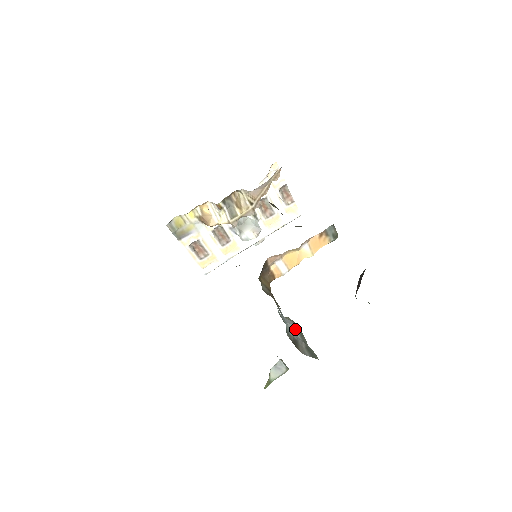
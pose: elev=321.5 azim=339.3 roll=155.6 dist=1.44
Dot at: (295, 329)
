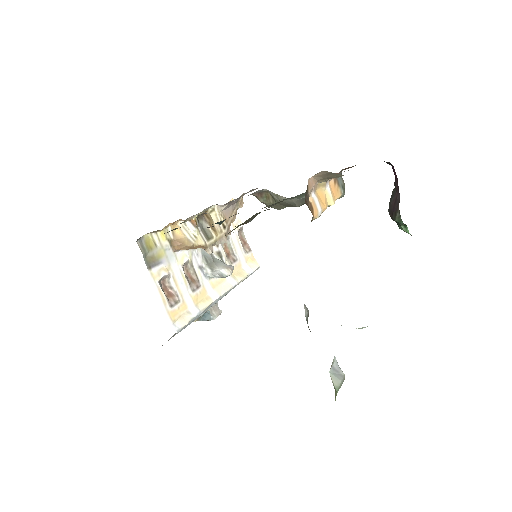
Dot at: occluded
